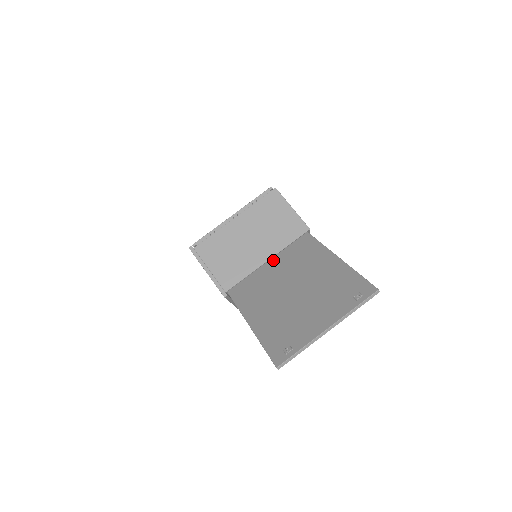
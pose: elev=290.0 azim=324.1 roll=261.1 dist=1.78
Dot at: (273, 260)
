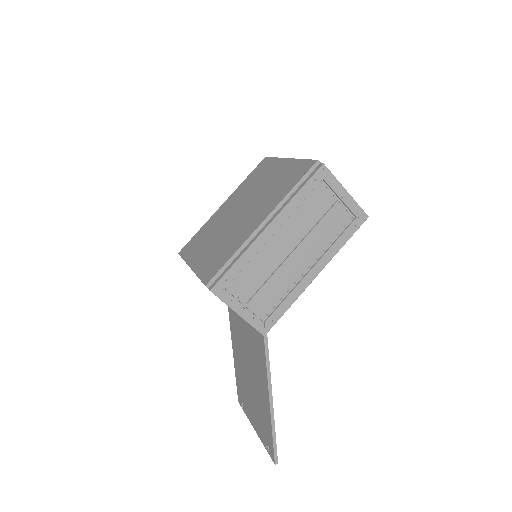
Dot at: occluded
